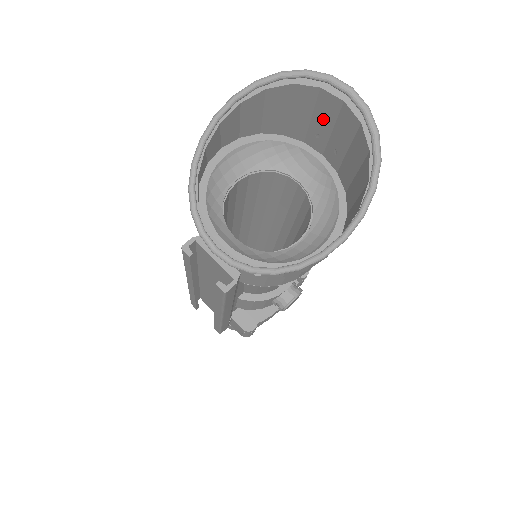
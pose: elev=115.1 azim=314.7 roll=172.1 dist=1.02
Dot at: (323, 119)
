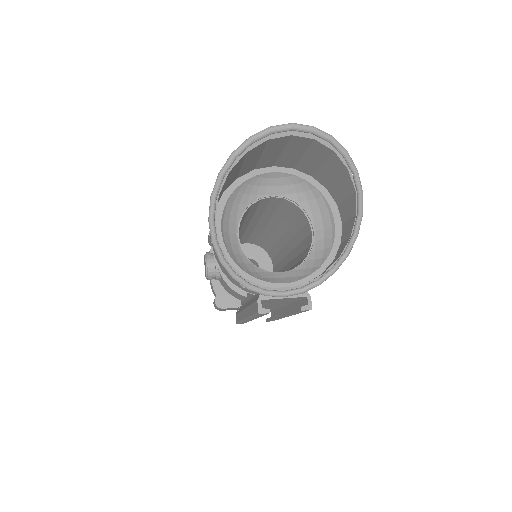
Dot at: (272, 151)
